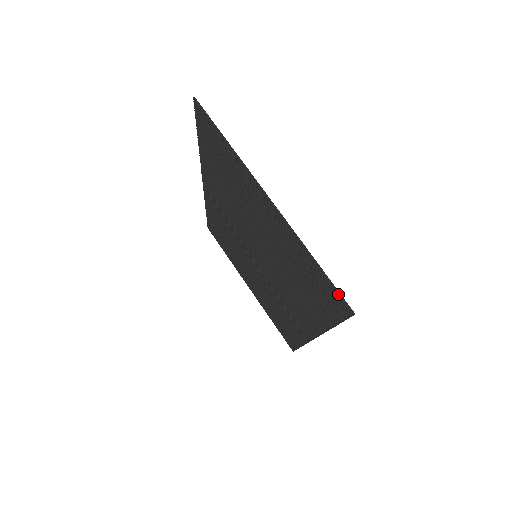
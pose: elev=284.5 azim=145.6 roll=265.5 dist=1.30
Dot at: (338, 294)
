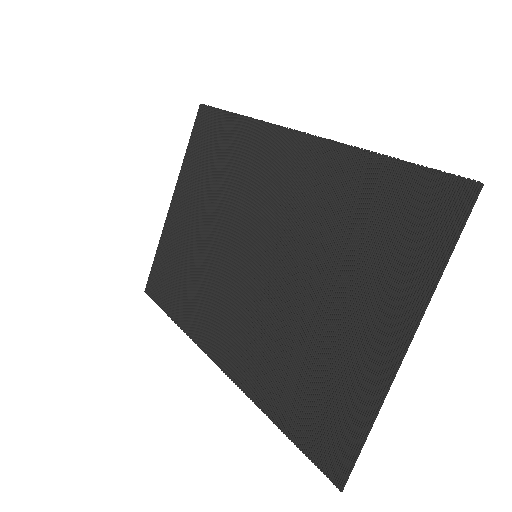
Dot at: (351, 469)
